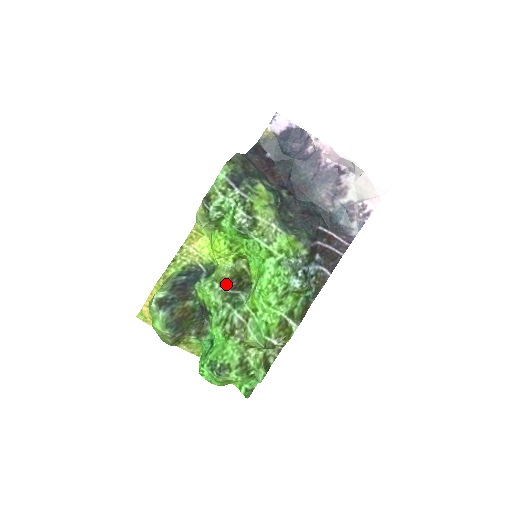
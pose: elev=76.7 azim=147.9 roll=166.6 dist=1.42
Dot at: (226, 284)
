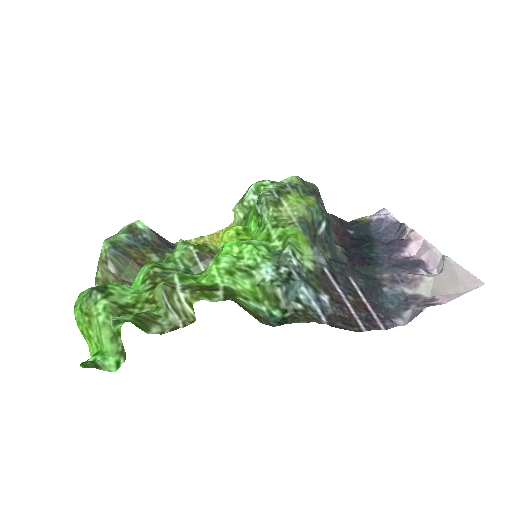
Dot at: (201, 249)
